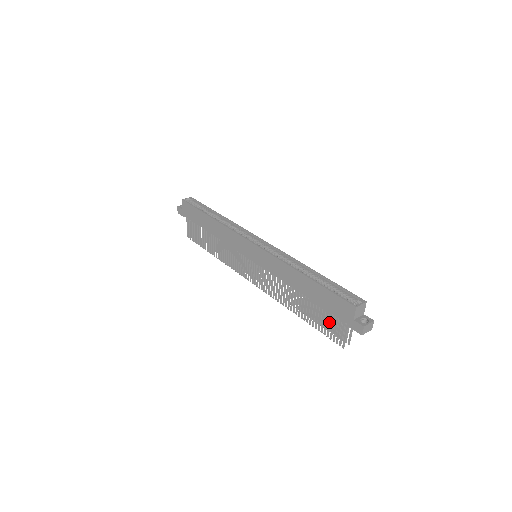
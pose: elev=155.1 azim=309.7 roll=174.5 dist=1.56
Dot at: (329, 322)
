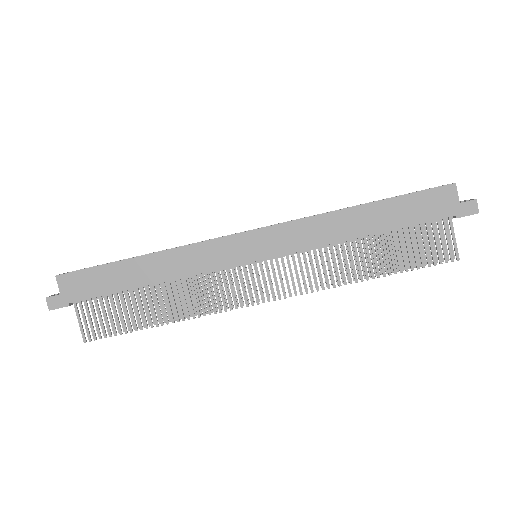
Dot at: (424, 242)
